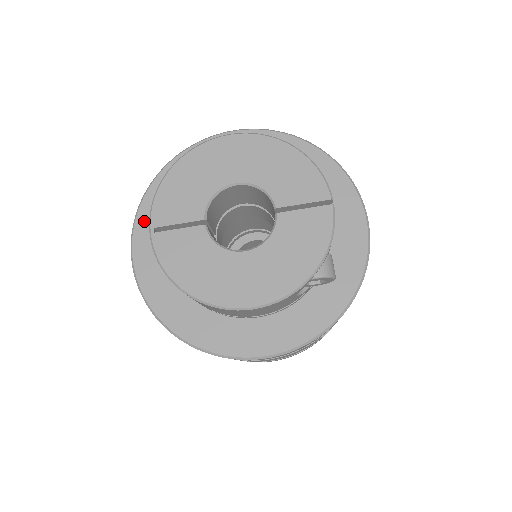
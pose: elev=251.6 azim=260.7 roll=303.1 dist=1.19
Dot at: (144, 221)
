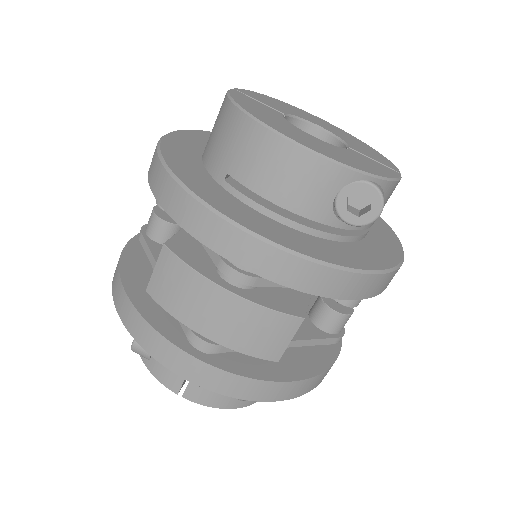
Dot at: (200, 134)
